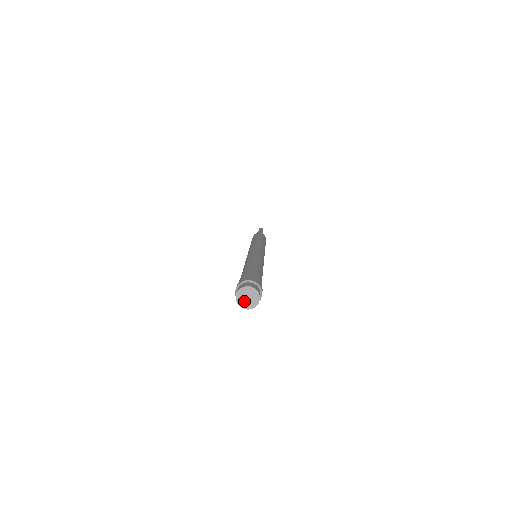
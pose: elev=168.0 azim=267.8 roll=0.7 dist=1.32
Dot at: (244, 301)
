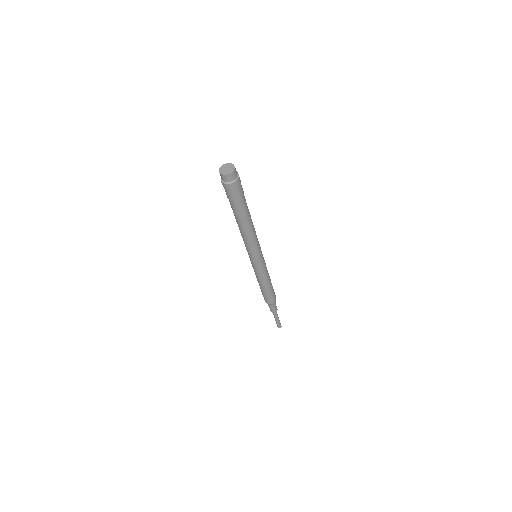
Dot at: (224, 171)
